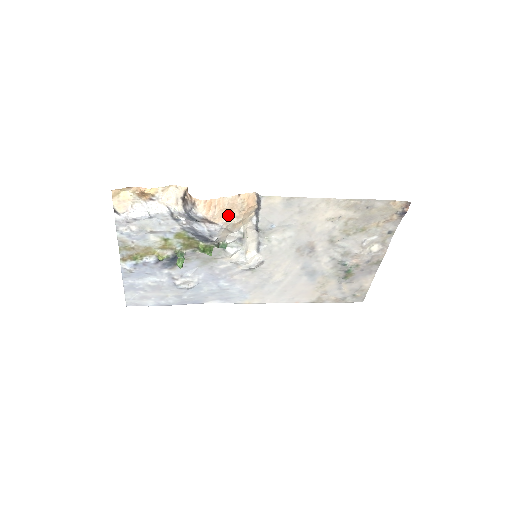
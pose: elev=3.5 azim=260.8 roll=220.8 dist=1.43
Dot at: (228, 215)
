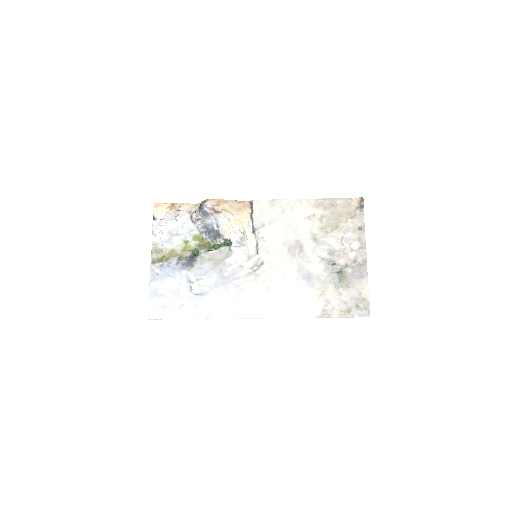
Dot at: (229, 211)
